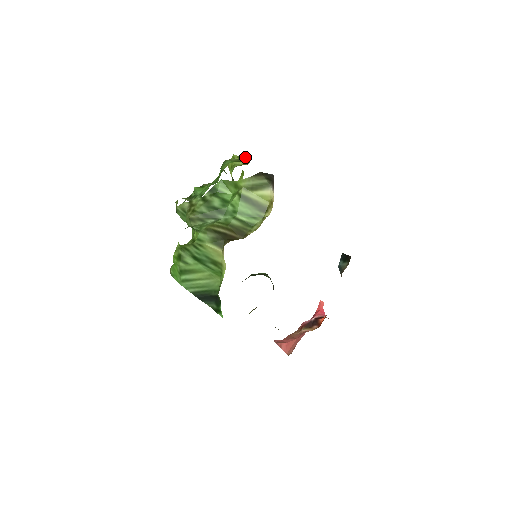
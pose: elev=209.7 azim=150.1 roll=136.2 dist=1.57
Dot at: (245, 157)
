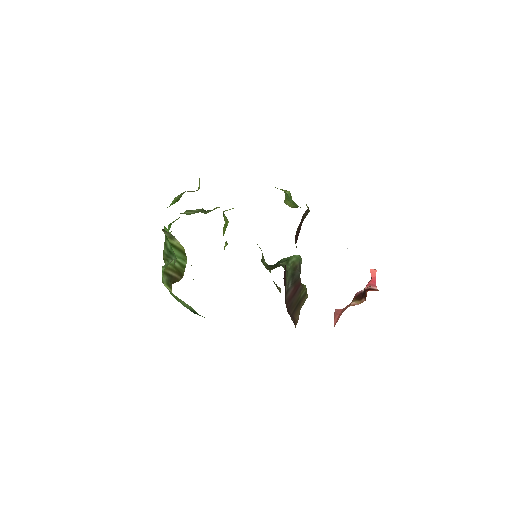
Dot at: (185, 191)
